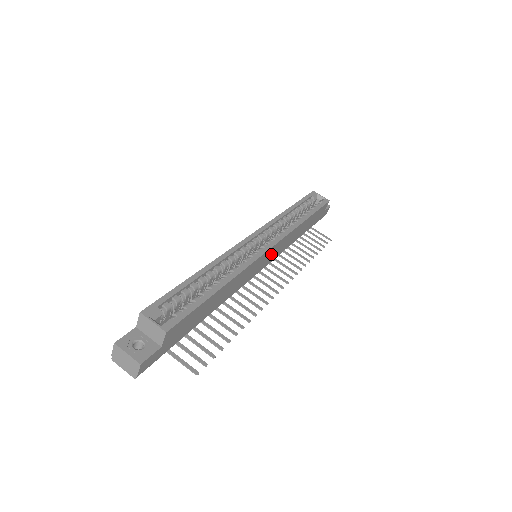
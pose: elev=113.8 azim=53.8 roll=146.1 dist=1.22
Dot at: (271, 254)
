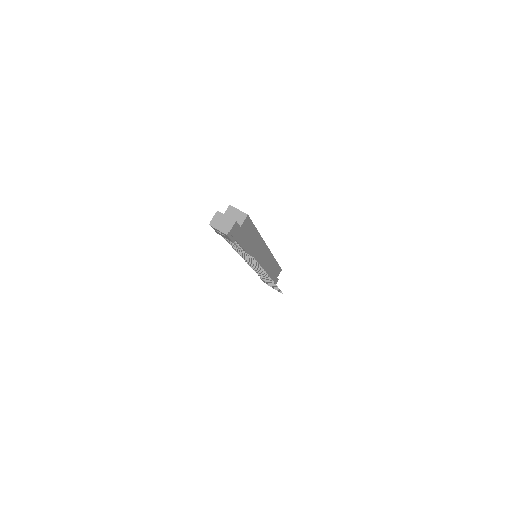
Dot at: (265, 258)
